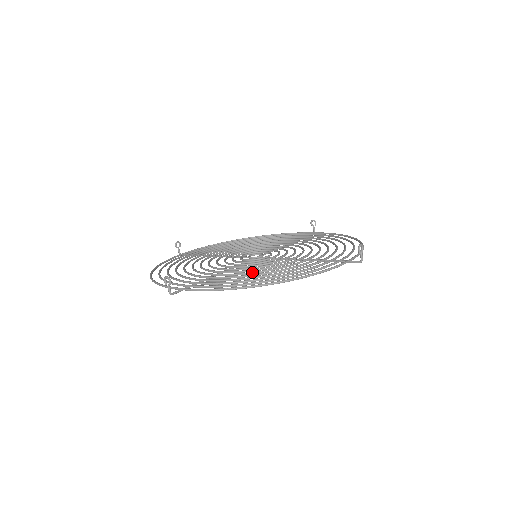
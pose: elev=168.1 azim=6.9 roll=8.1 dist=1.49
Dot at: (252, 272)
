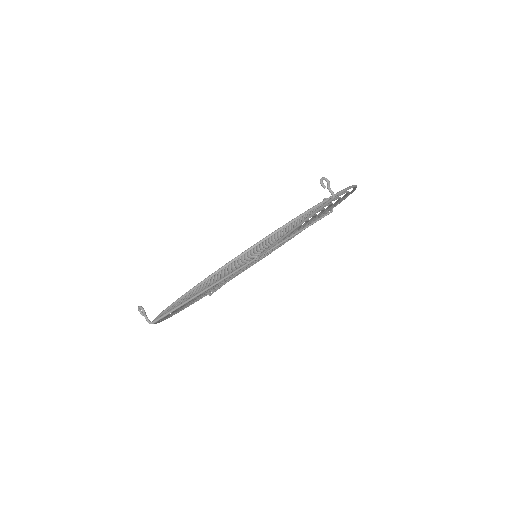
Dot at: occluded
